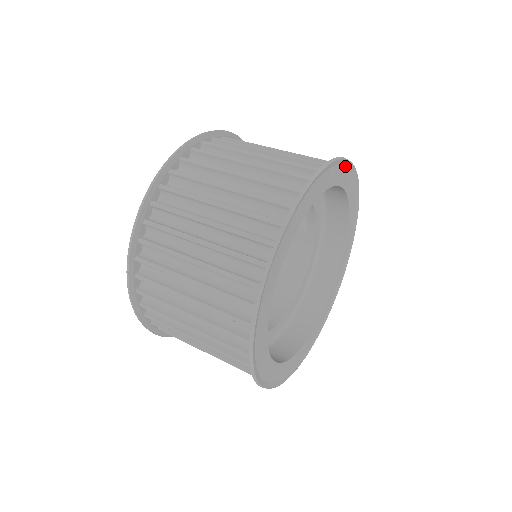
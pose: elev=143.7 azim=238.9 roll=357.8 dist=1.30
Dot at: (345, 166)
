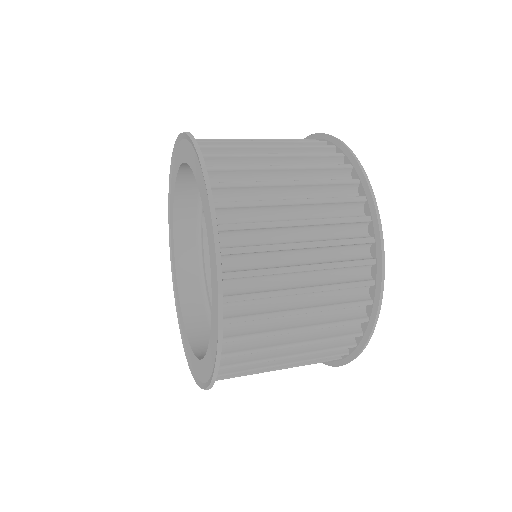
Dot at: occluded
